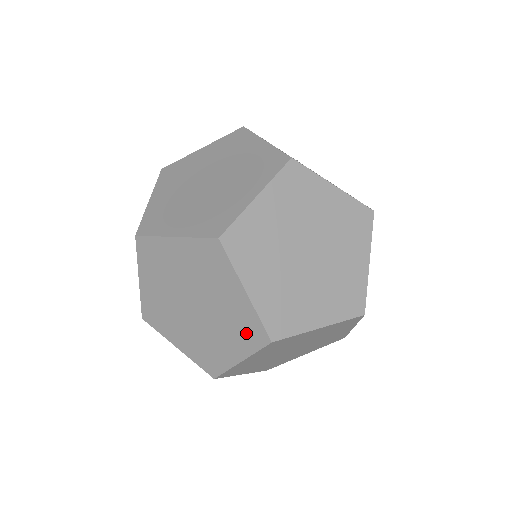
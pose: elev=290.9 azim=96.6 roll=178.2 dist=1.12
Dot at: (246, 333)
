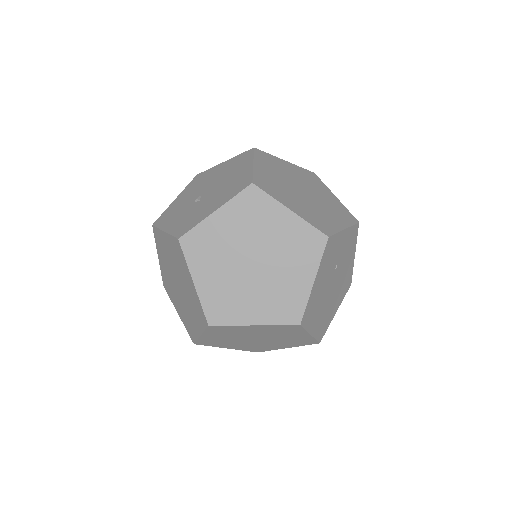
Dot at: (188, 326)
